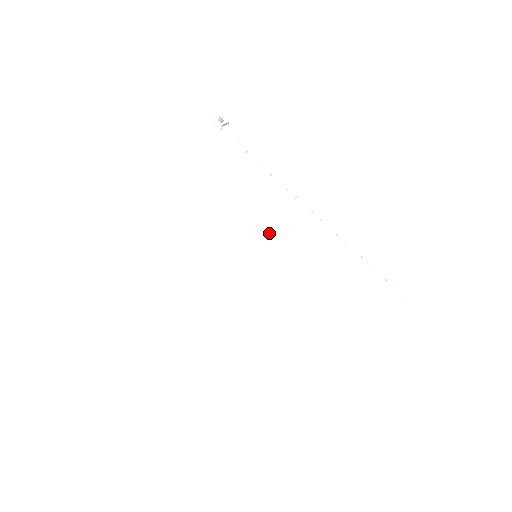
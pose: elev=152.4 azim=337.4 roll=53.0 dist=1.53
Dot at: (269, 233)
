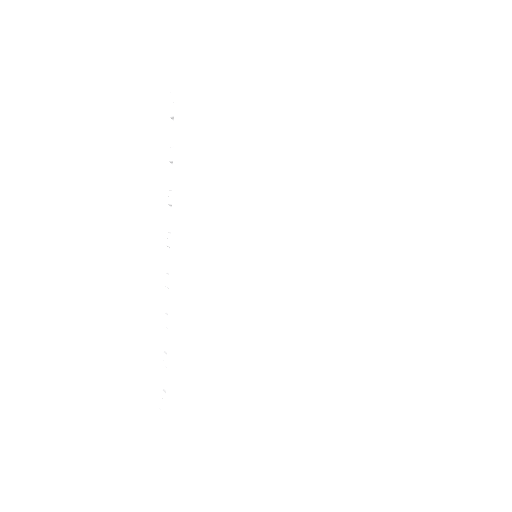
Dot at: (298, 250)
